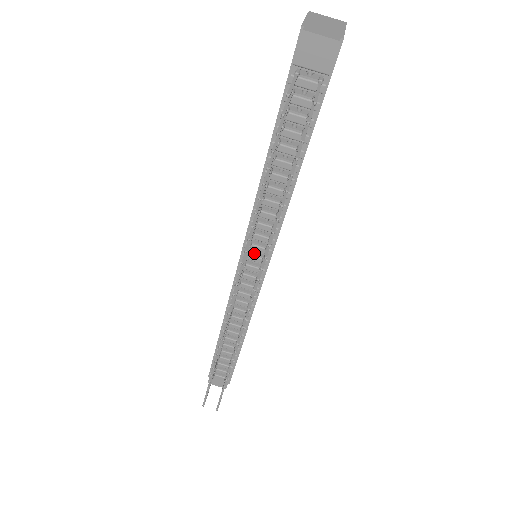
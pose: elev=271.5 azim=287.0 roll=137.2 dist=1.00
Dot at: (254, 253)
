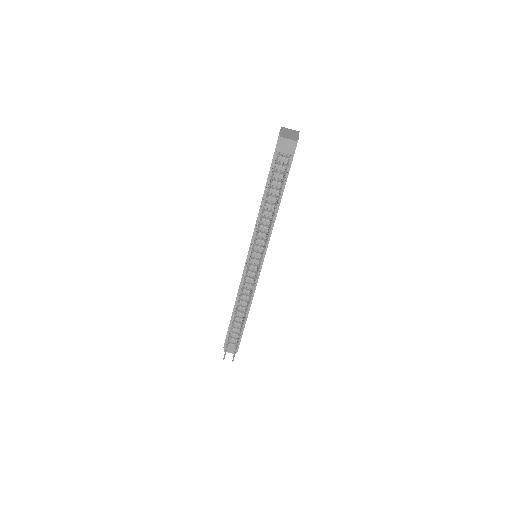
Dot at: (256, 252)
